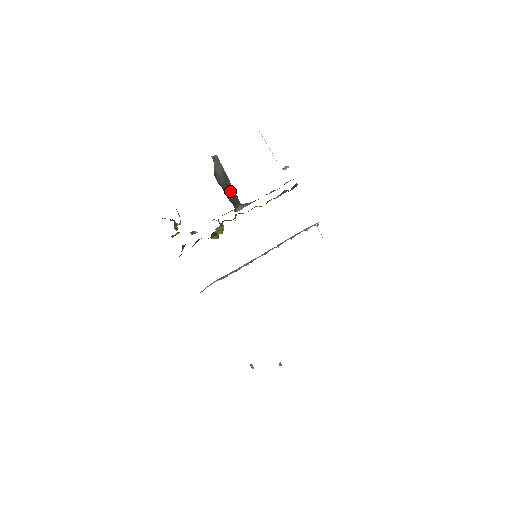
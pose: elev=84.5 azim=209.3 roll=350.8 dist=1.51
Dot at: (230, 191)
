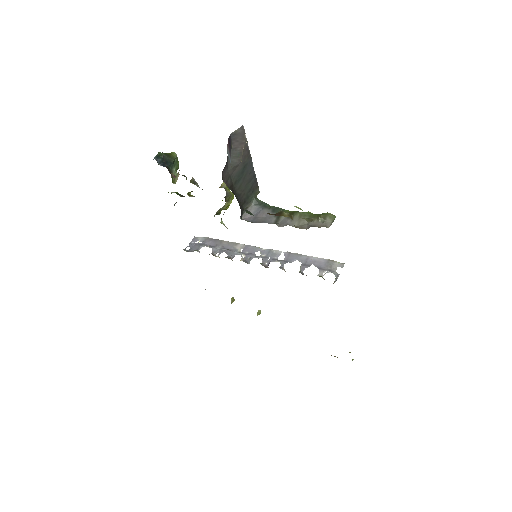
Dot at: (247, 181)
